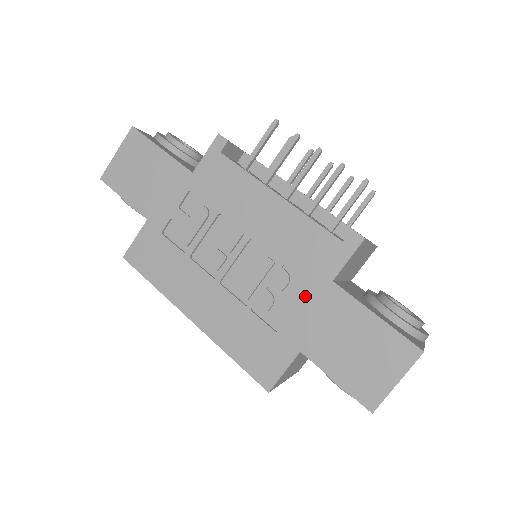
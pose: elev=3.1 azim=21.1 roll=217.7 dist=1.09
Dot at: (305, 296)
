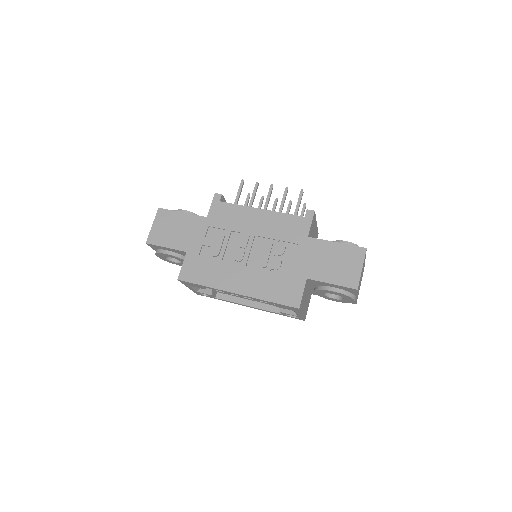
Dot at: (297, 250)
